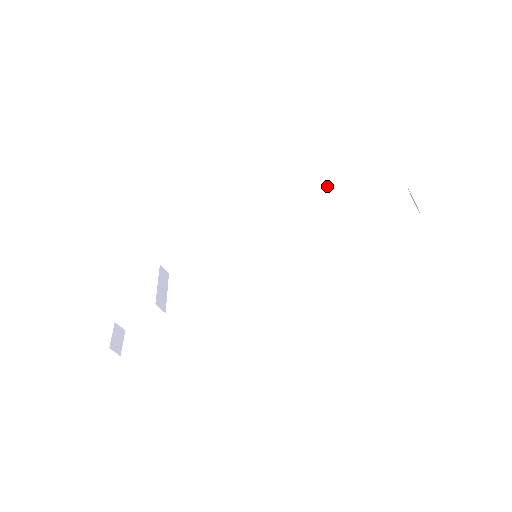
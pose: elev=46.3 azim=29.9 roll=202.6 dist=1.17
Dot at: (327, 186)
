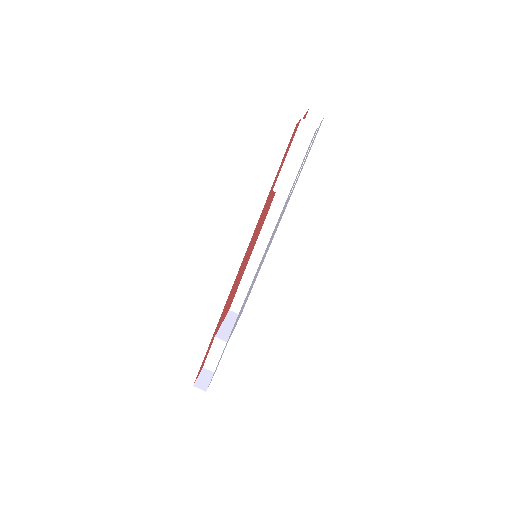
Dot at: occluded
